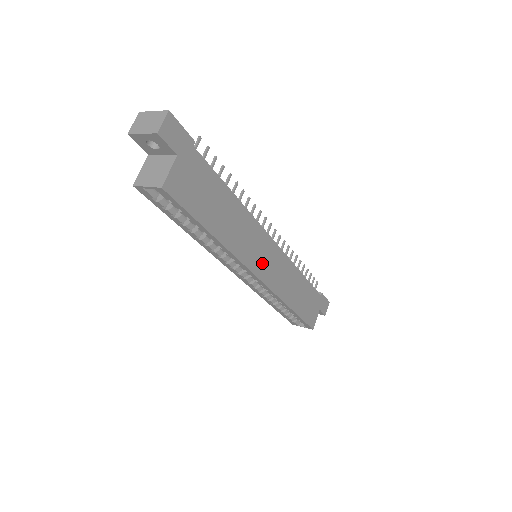
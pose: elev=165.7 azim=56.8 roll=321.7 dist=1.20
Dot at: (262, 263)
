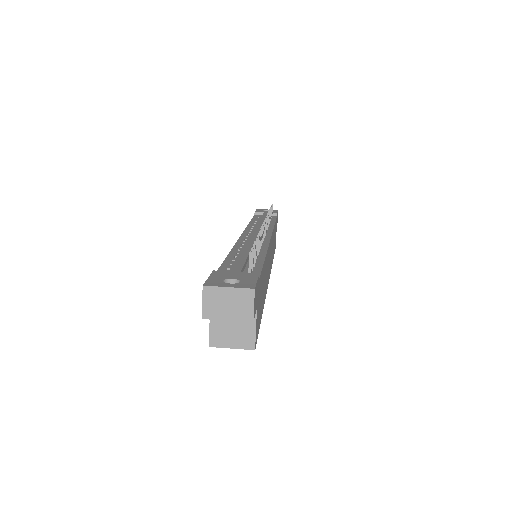
Dot at: (269, 267)
